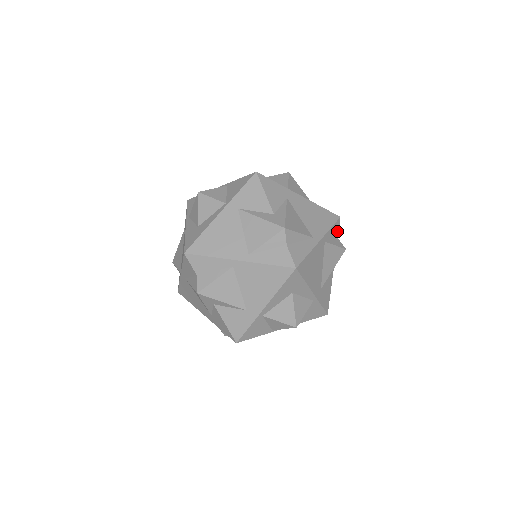
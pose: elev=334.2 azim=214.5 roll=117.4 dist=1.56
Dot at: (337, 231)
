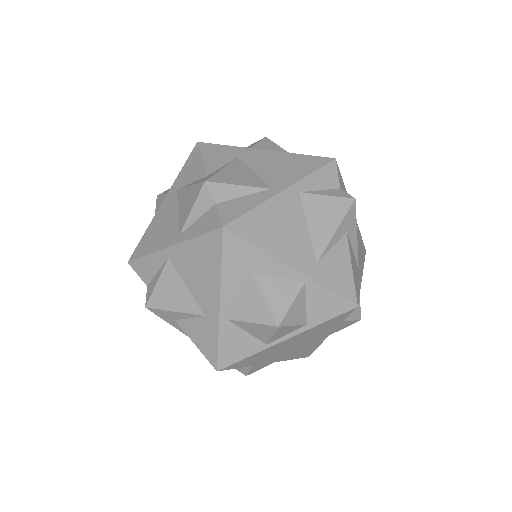
Dot at: (334, 178)
